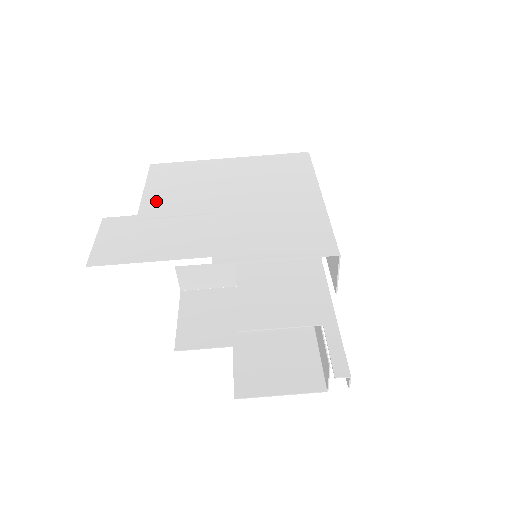
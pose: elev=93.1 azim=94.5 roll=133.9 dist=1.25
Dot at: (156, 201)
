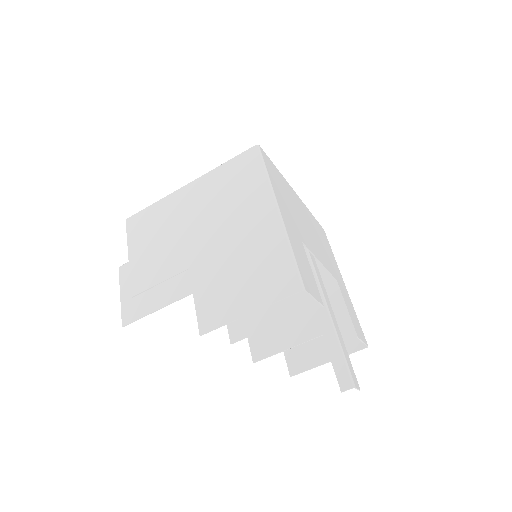
Dot at: (141, 269)
